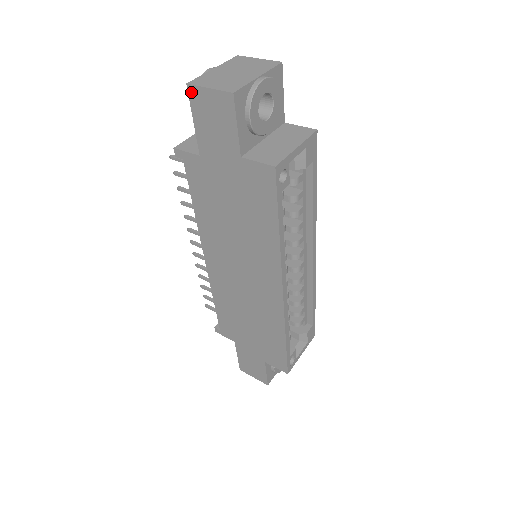
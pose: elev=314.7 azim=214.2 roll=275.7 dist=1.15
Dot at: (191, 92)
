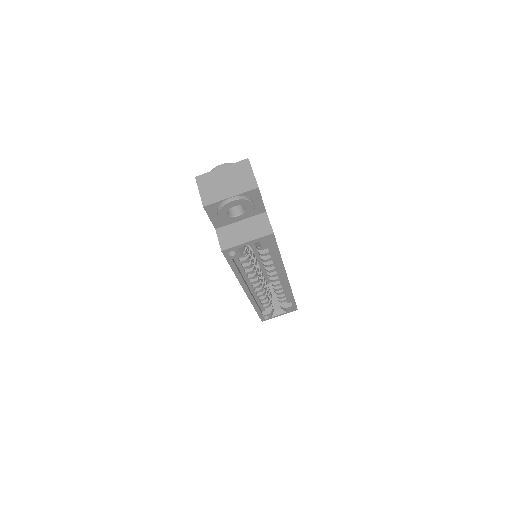
Dot at: (197, 182)
